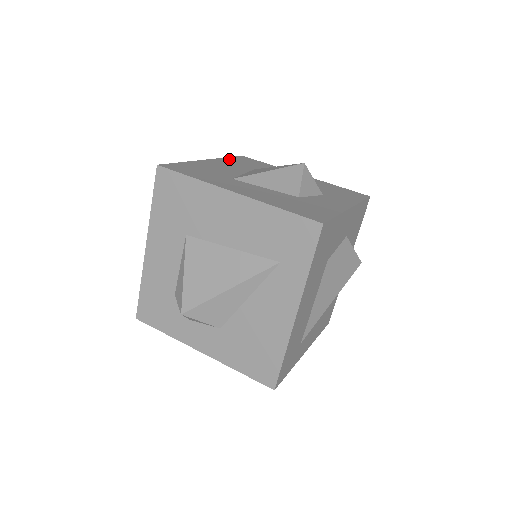
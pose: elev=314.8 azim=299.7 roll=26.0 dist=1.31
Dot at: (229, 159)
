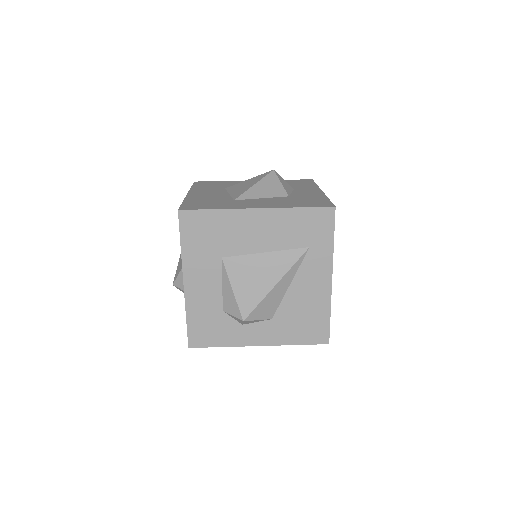
Dot at: (196, 187)
